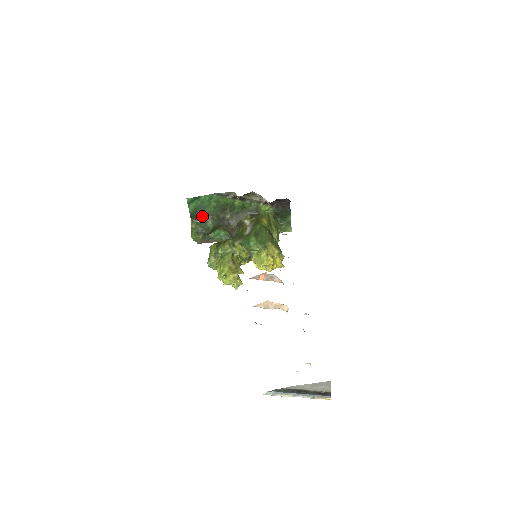
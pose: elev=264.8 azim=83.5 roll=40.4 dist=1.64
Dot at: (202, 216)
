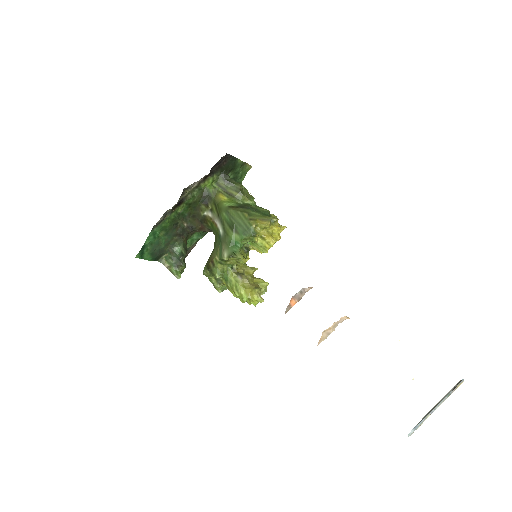
Dot at: (164, 250)
